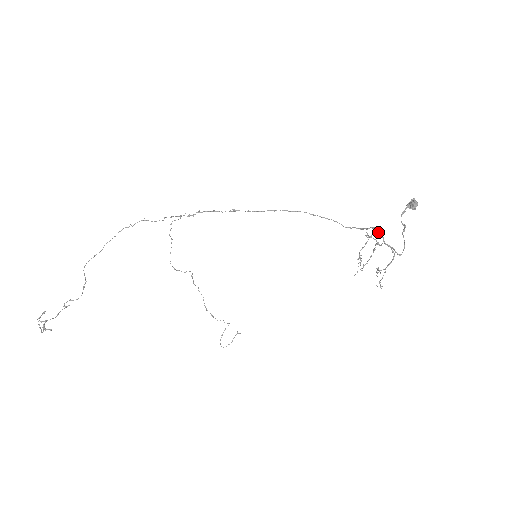
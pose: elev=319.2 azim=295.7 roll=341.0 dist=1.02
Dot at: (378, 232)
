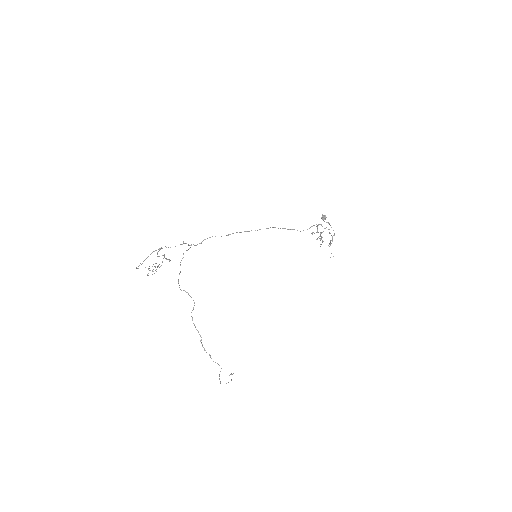
Dot at: (320, 224)
